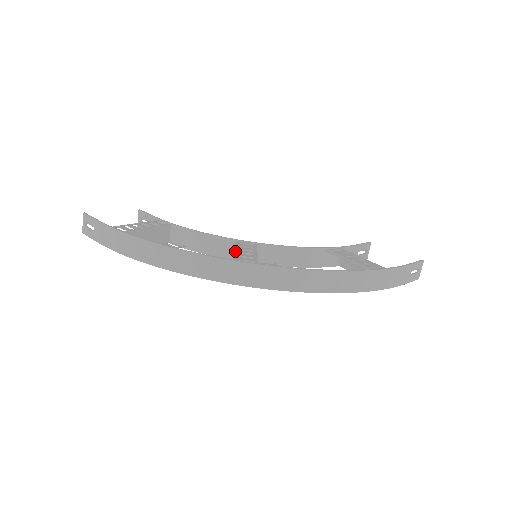
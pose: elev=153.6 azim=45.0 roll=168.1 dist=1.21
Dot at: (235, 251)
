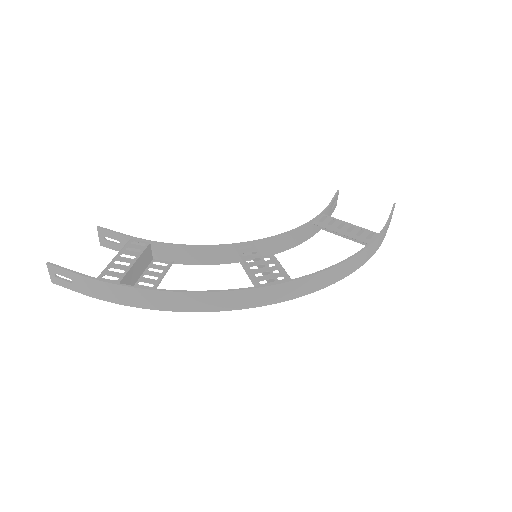
Dot at: (243, 266)
